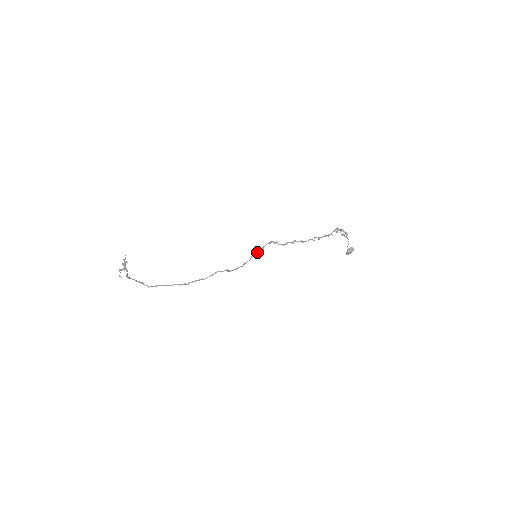
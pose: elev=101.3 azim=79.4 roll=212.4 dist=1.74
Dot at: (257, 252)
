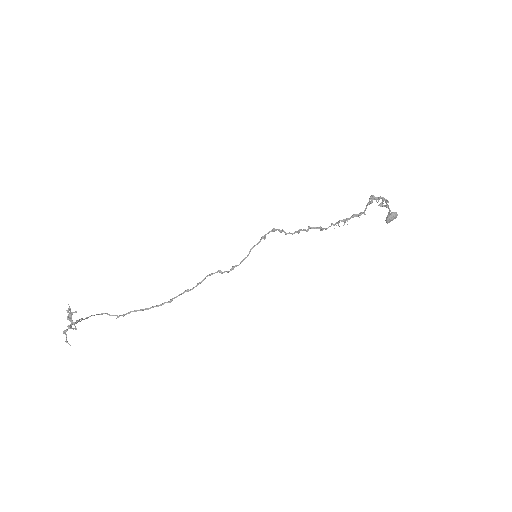
Dot at: (257, 243)
